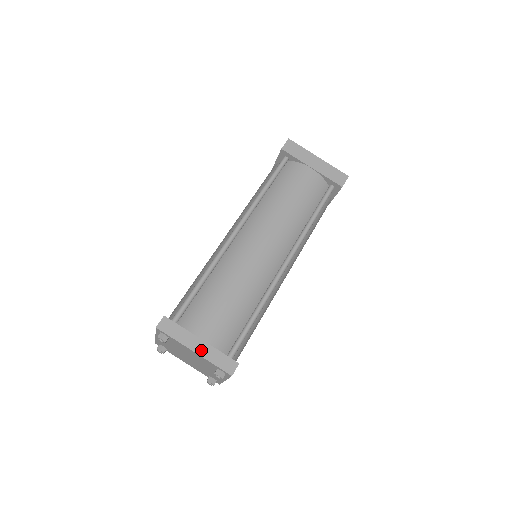
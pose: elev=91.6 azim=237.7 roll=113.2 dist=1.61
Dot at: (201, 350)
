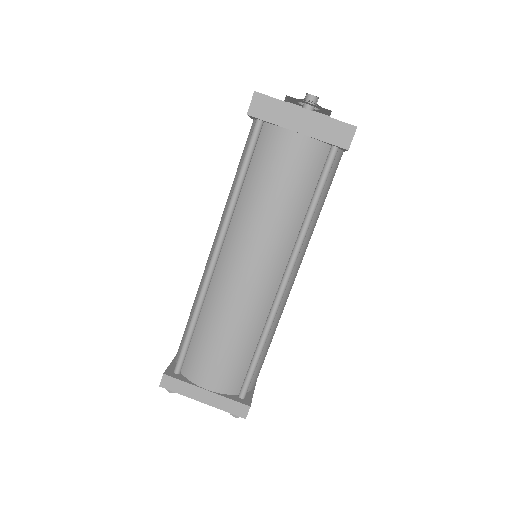
Dot at: (209, 400)
